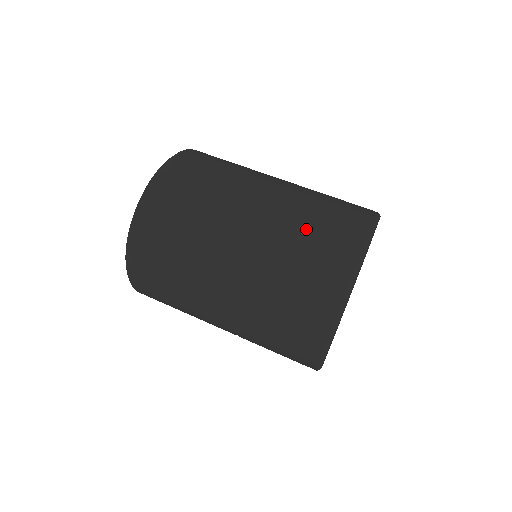
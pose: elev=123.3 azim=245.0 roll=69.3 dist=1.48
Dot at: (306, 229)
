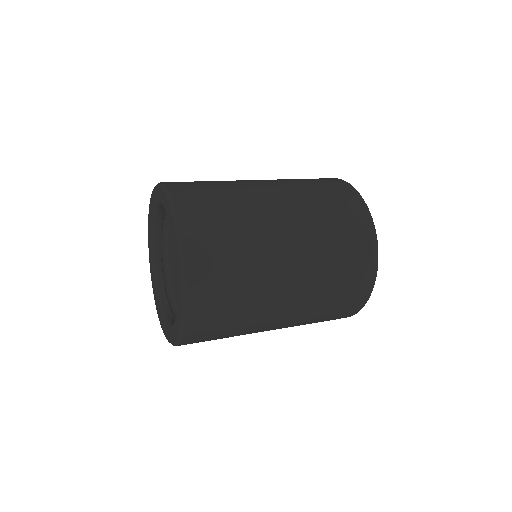
Dot at: (315, 190)
